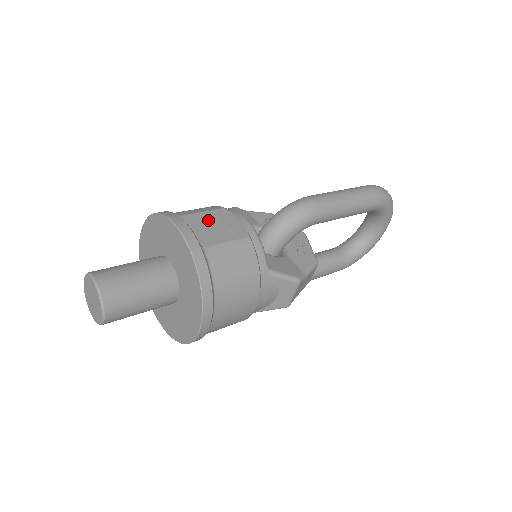
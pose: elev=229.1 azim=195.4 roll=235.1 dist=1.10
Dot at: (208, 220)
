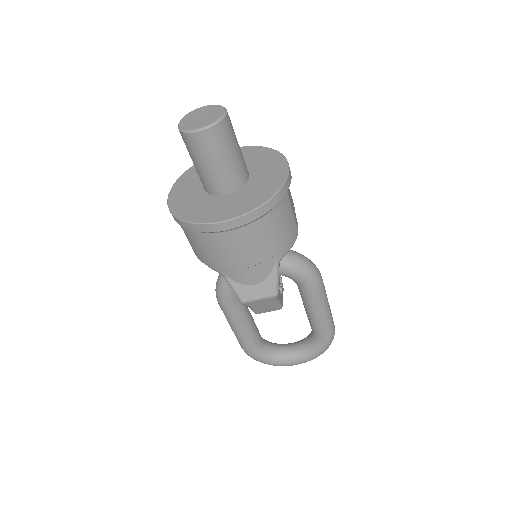
Dot at: occluded
